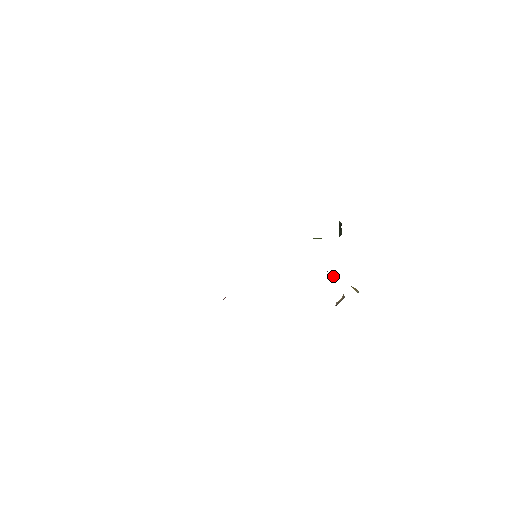
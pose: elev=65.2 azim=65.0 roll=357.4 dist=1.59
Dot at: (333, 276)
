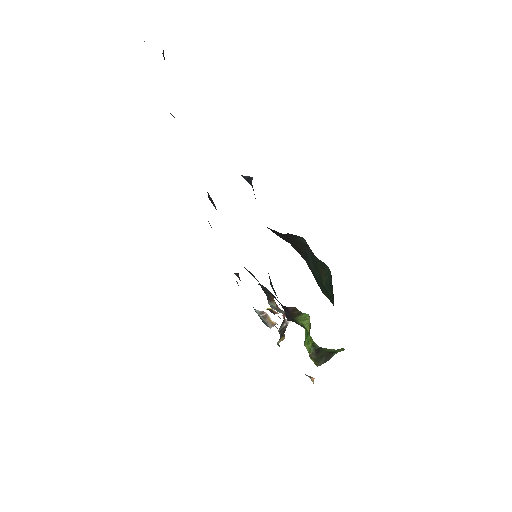
Dot at: occluded
